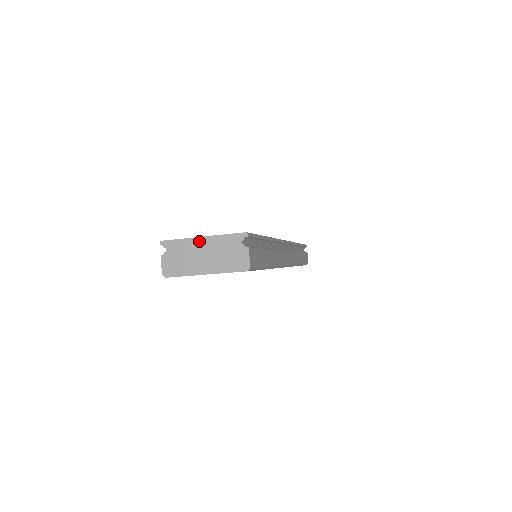
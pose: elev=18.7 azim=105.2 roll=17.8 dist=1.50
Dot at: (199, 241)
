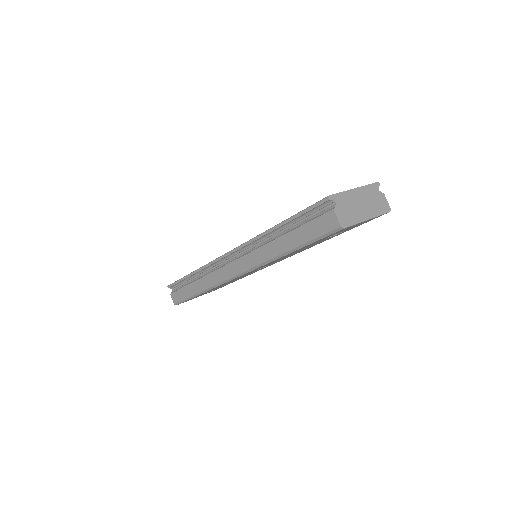
Dot at: (354, 192)
